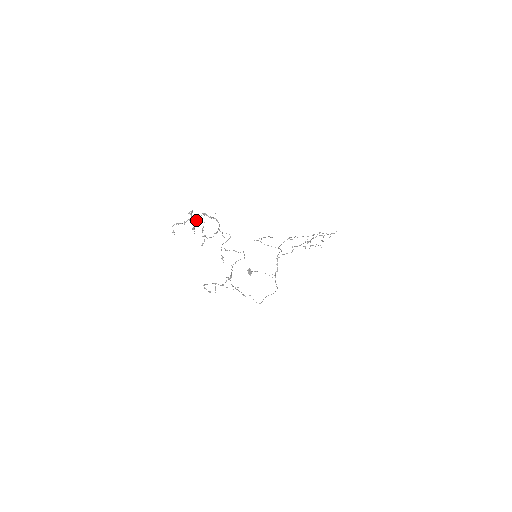
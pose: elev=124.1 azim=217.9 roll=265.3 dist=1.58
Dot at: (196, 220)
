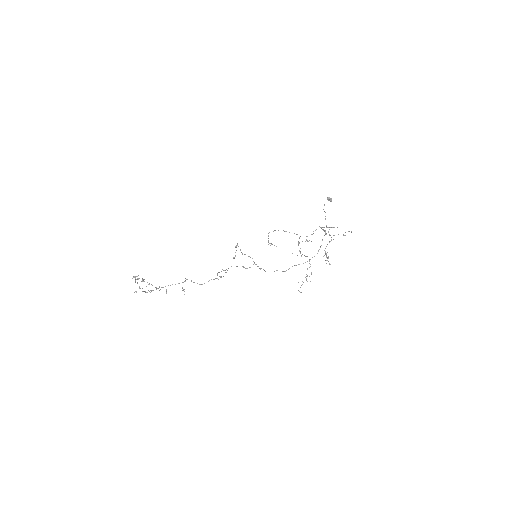
Dot at: (144, 279)
